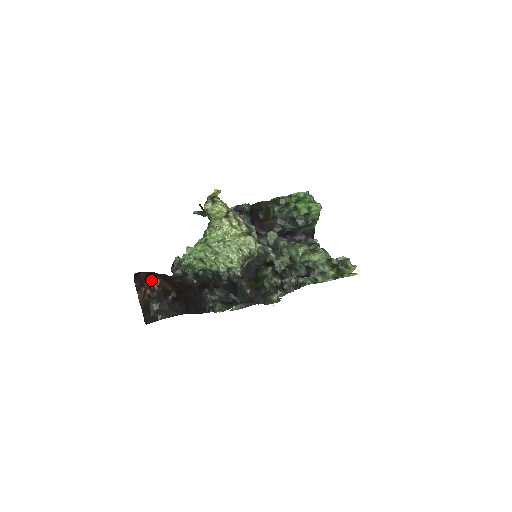
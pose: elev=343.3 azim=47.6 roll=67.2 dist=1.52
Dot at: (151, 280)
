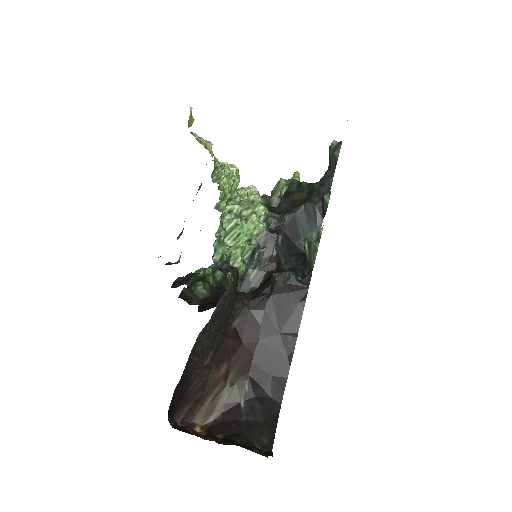
Dot at: (190, 431)
